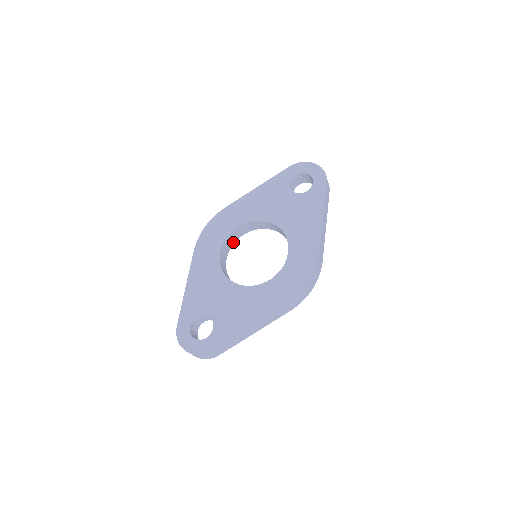
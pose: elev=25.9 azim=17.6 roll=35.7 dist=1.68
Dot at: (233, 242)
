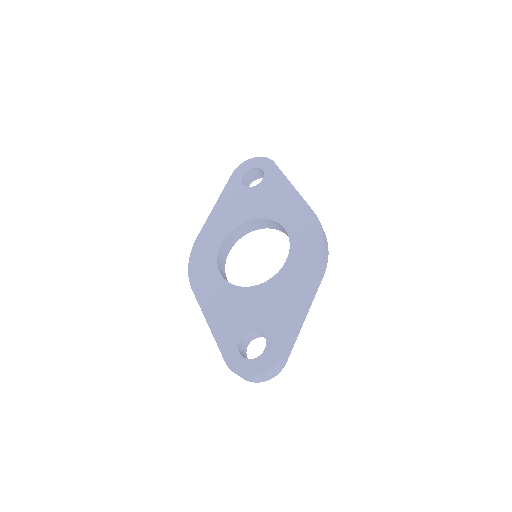
Dot at: (224, 263)
